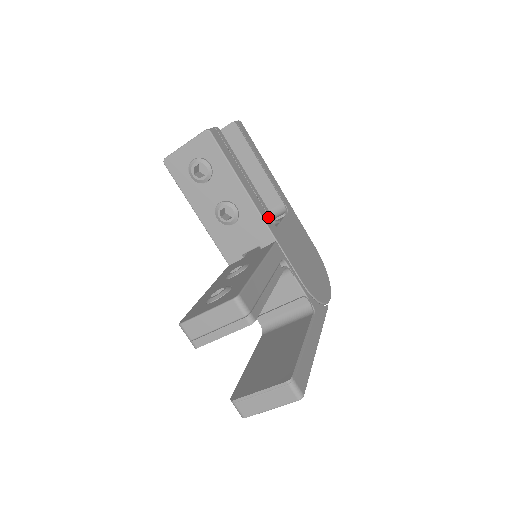
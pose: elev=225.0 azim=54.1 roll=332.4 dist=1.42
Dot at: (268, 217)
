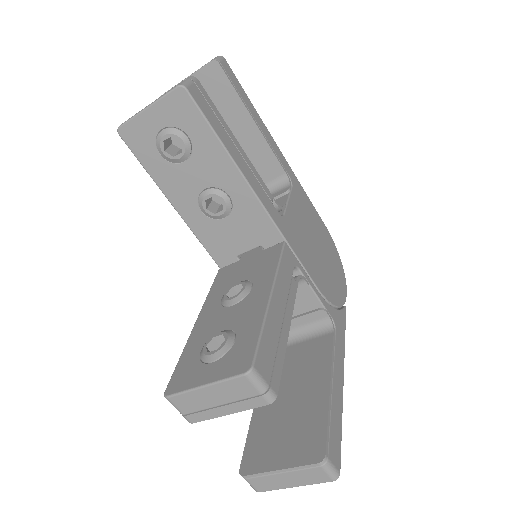
Dot at: (272, 206)
